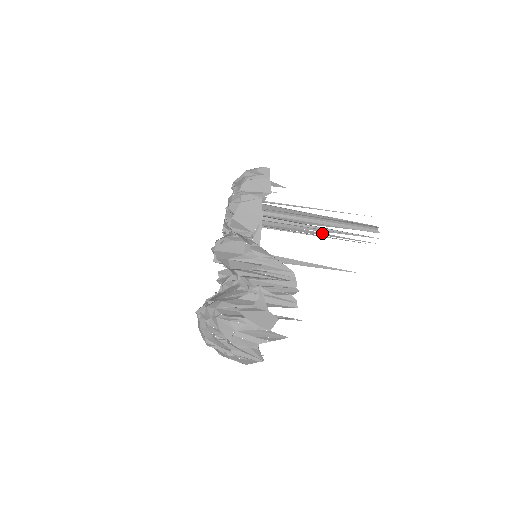
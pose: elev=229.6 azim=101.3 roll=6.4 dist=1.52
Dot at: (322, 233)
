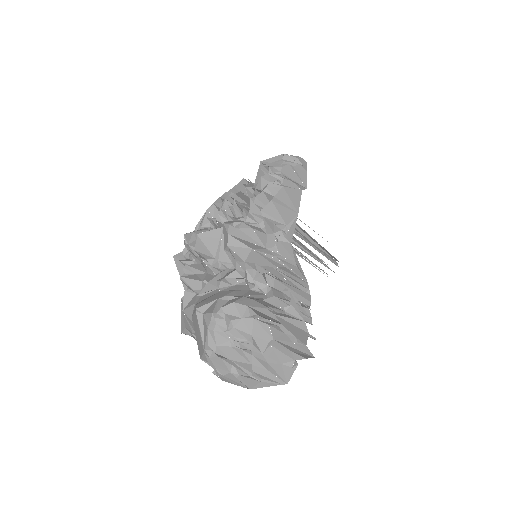
Dot at: (299, 252)
